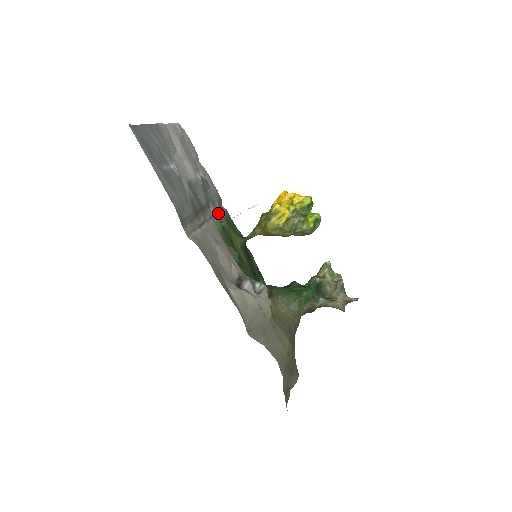
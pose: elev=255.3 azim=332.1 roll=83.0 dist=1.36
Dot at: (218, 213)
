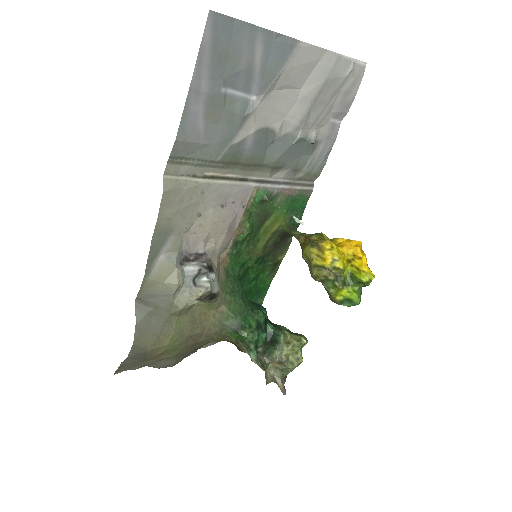
Dot at: (286, 184)
